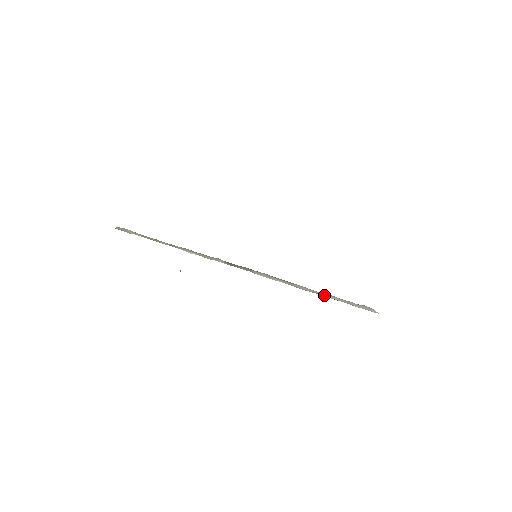
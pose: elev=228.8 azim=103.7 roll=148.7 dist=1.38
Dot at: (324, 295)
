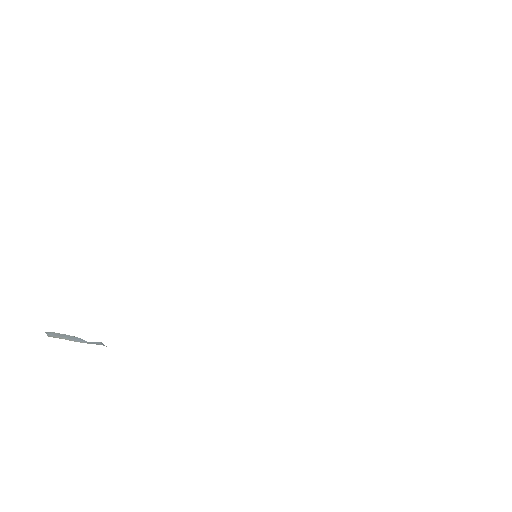
Dot at: occluded
